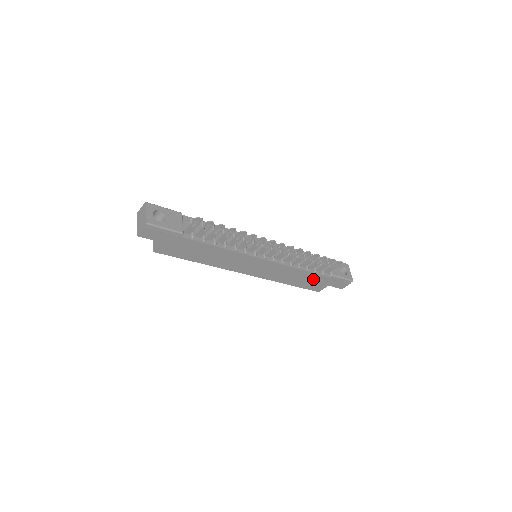
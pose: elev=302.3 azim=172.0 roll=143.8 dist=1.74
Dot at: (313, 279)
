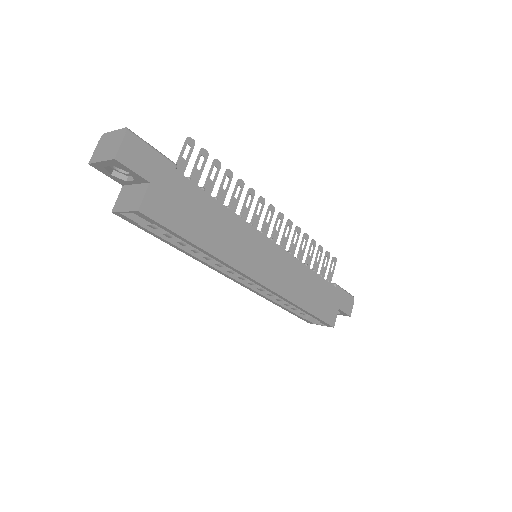
Dot at: (323, 293)
